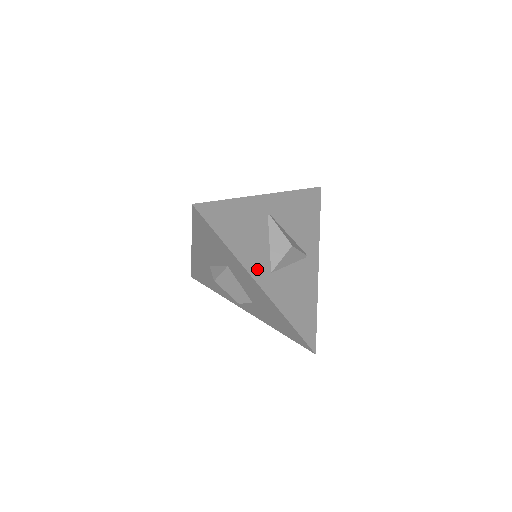
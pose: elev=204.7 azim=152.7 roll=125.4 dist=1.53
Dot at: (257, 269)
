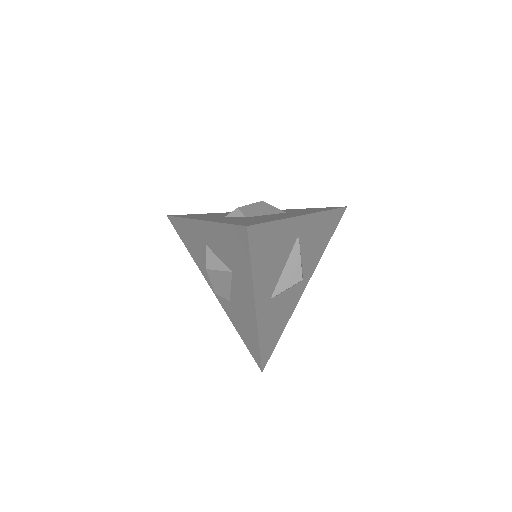
Dot at: (262, 296)
